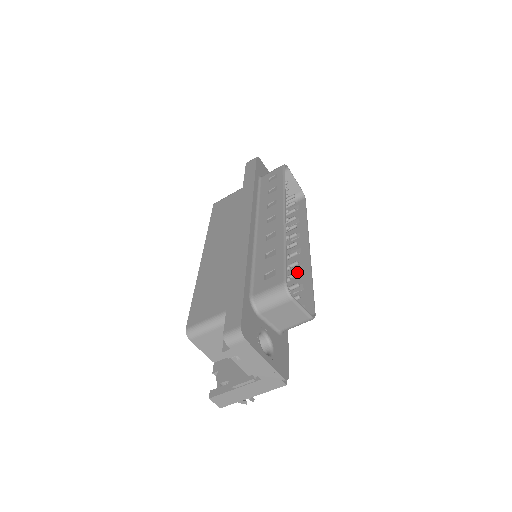
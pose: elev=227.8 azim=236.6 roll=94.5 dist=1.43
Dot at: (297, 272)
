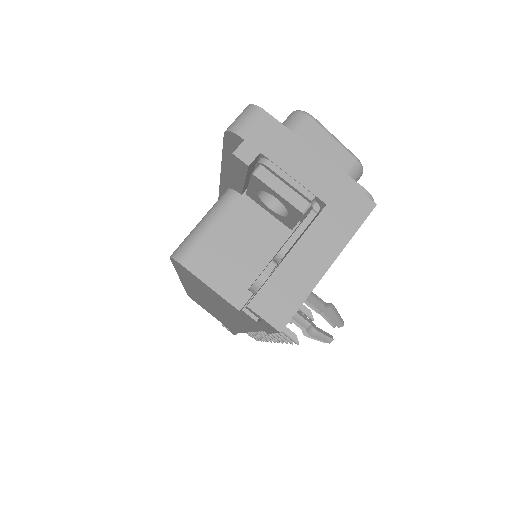
Dot at: occluded
